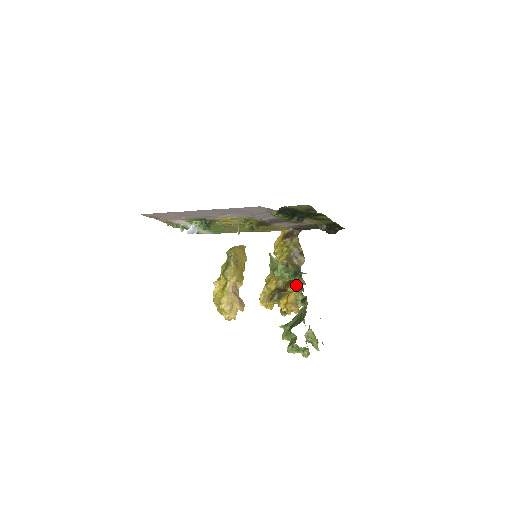
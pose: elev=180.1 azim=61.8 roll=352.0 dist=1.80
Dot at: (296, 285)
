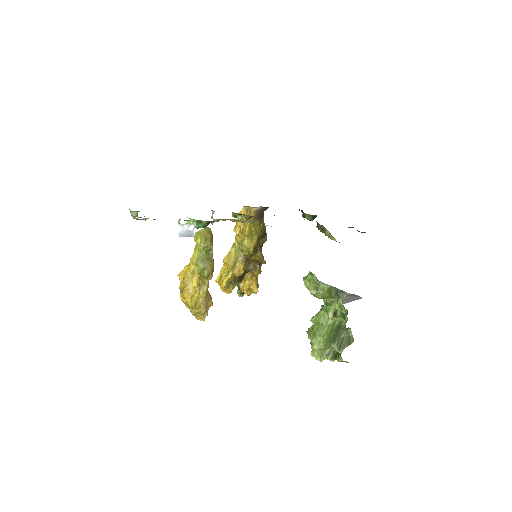
Dot at: occluded
